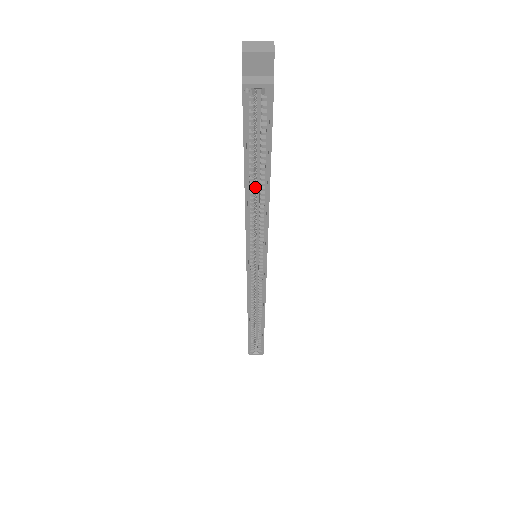
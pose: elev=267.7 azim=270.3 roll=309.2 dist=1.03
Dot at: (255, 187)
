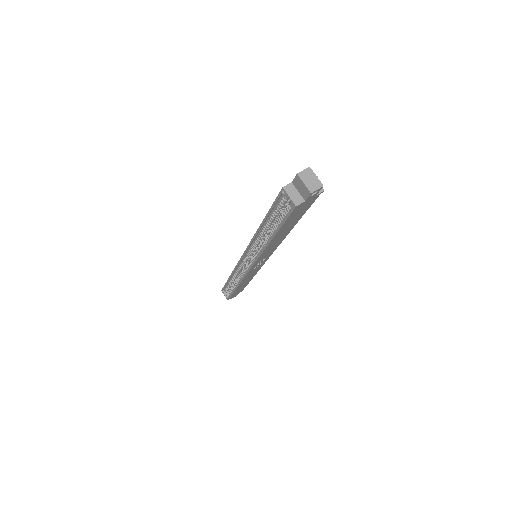
Dot at: (269, 230)
